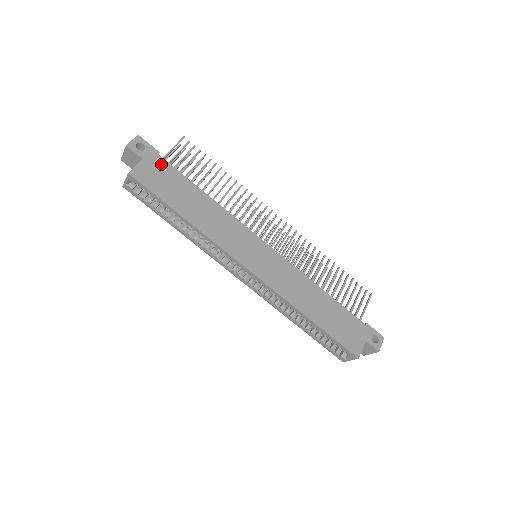
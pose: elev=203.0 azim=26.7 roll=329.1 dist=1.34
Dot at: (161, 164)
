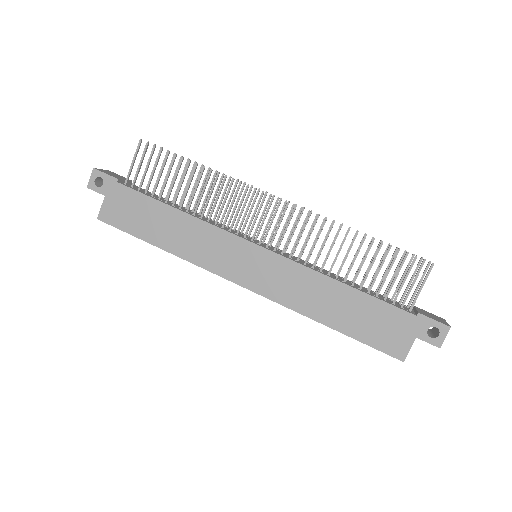
Dot at: (123, 193)
